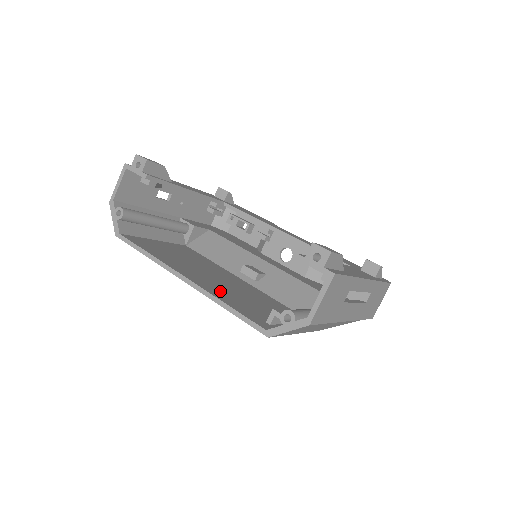
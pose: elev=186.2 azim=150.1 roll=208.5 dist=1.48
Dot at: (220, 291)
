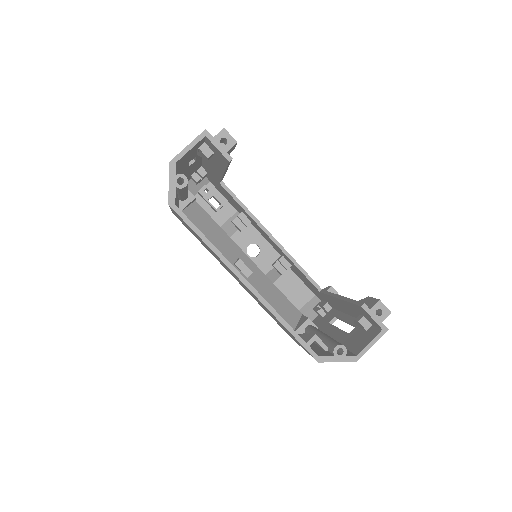
Dot at: occluded
